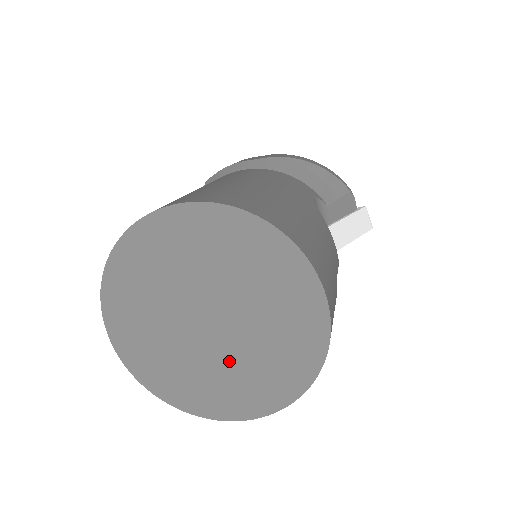
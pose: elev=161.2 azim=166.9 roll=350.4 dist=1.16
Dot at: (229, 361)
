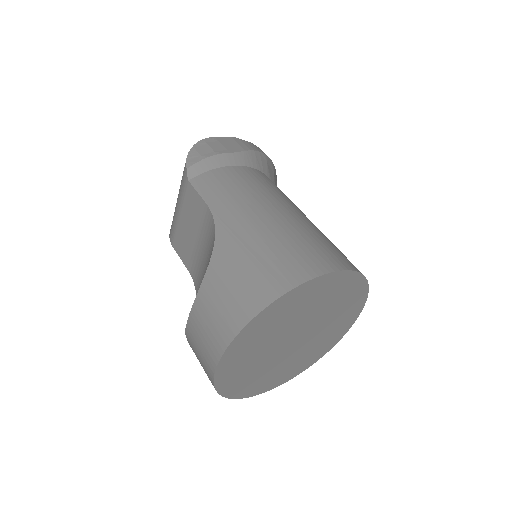
Dot at: (291, 358)
